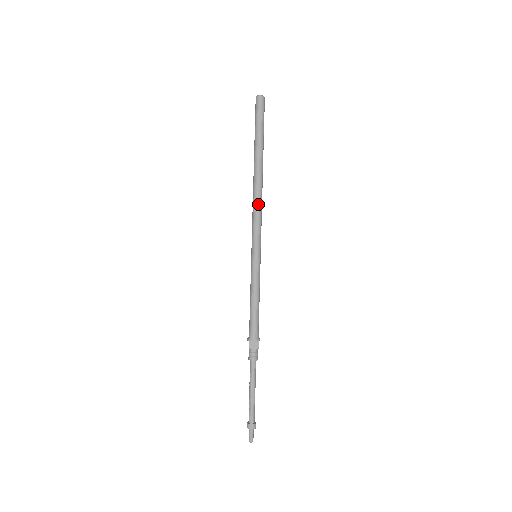
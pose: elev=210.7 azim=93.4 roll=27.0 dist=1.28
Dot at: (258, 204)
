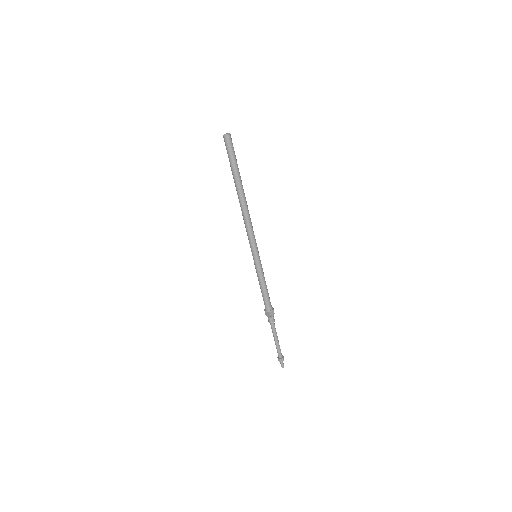
Dot at: (245, 221)
